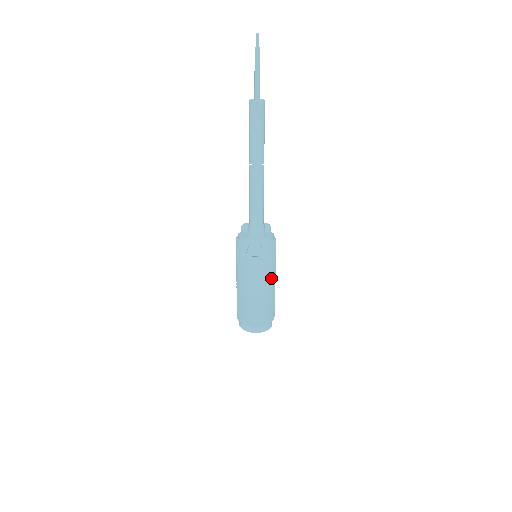
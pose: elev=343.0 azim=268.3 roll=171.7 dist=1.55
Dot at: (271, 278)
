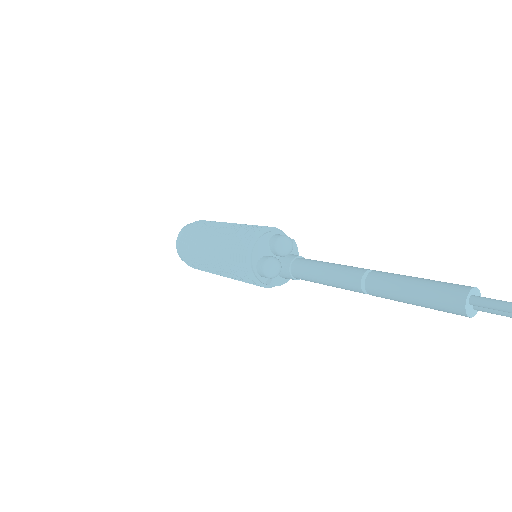
Dot at: occluded
